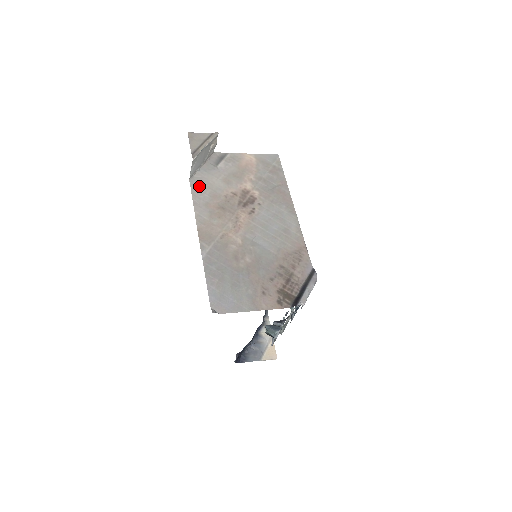
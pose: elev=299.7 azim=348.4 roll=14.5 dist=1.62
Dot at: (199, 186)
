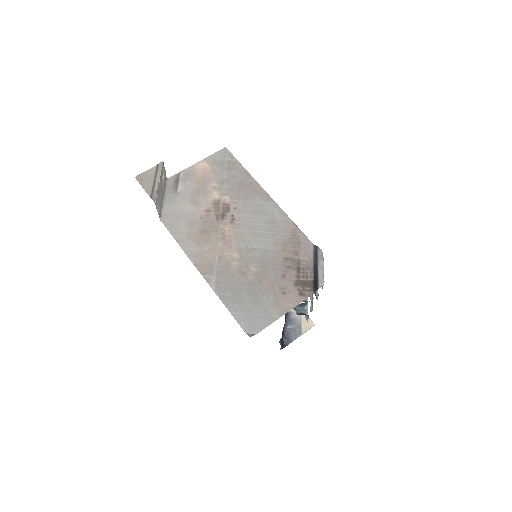
Dot at: (172, 221)
